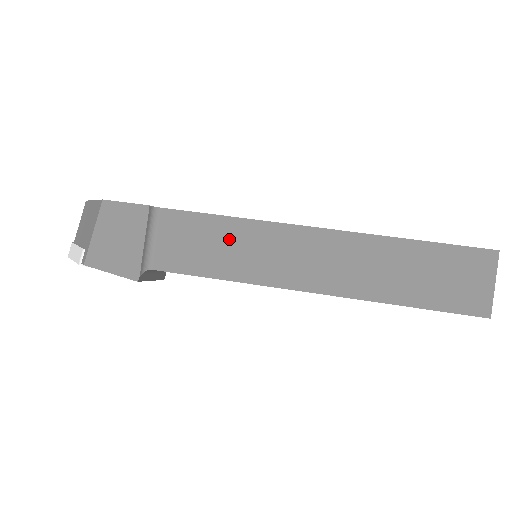
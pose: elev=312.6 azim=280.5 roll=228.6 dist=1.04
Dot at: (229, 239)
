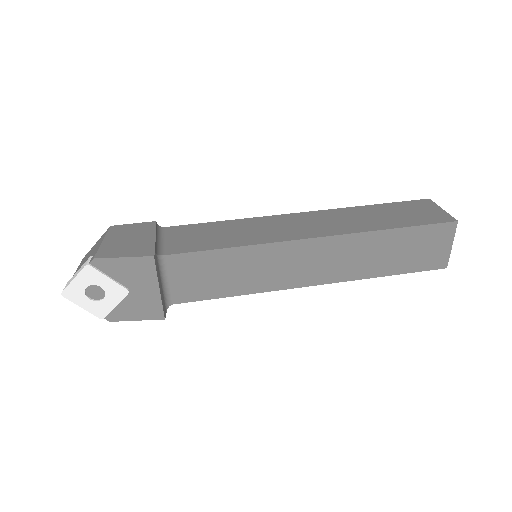
Dot at: (231, 229)
